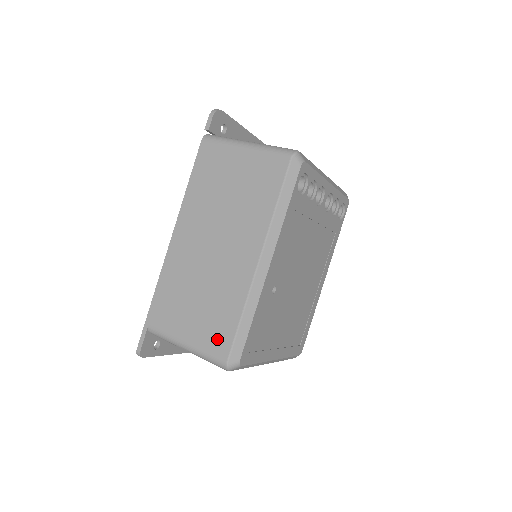
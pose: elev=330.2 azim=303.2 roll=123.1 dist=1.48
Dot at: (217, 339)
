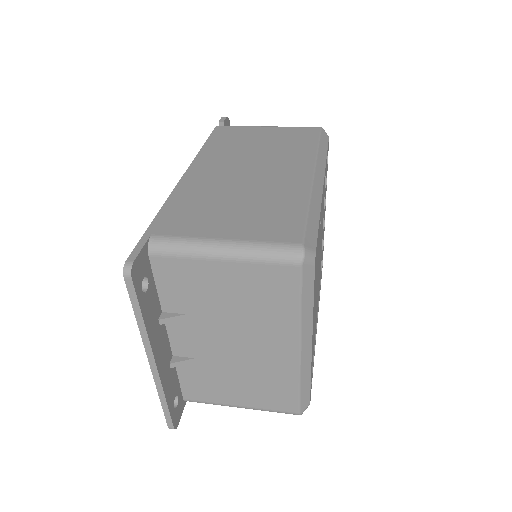
Dot at: (278, 228)
